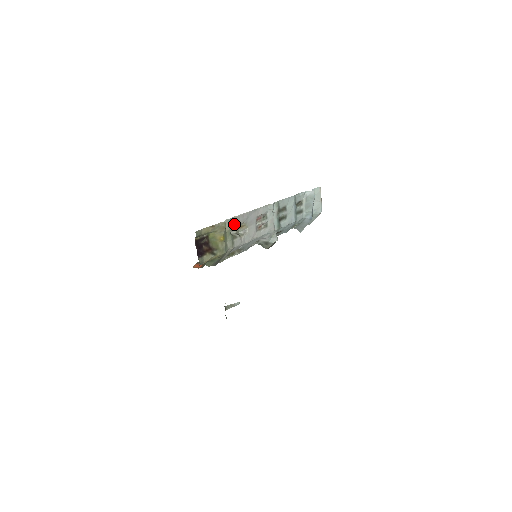
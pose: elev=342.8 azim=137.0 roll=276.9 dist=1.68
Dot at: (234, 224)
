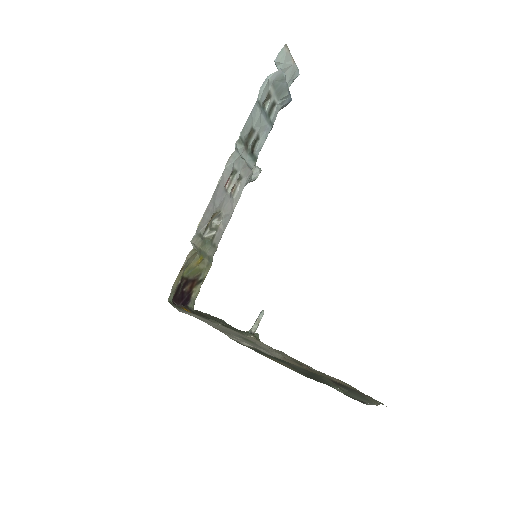
Dot at: (203, 230)
